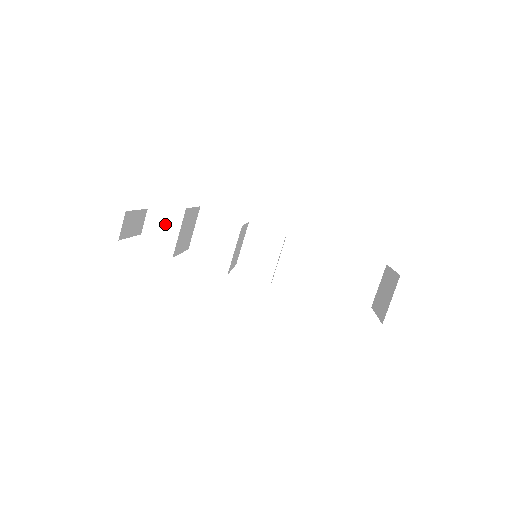
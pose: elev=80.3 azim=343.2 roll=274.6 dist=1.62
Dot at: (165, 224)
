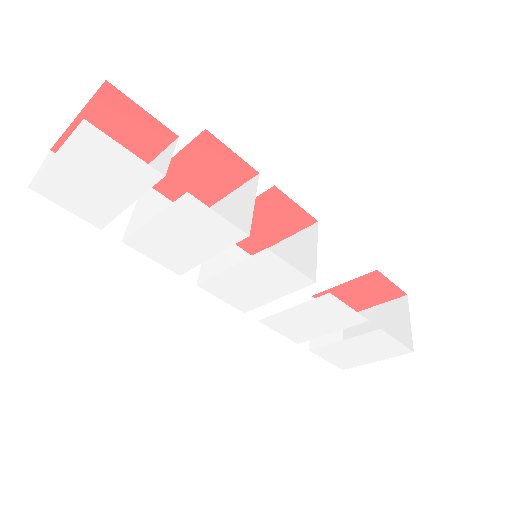
Dot at: occluded
